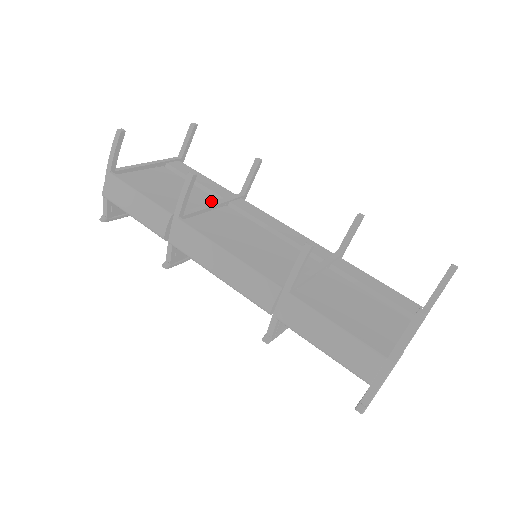
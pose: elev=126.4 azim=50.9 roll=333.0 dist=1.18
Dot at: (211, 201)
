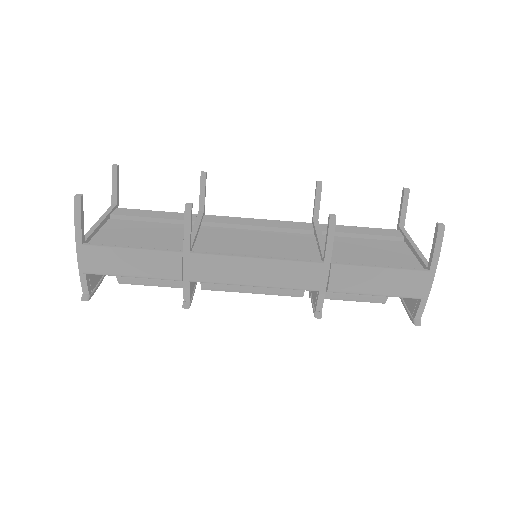
Dot at: occluded
